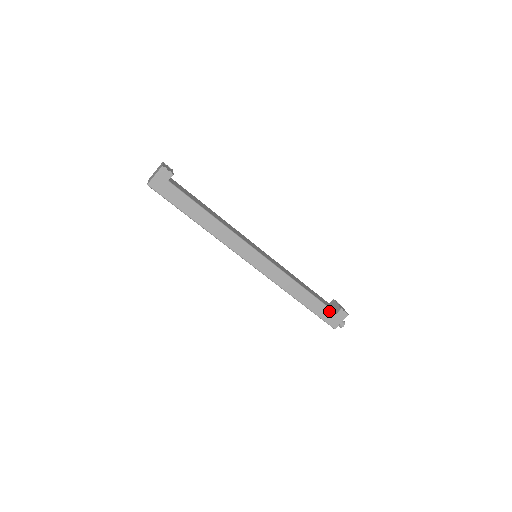
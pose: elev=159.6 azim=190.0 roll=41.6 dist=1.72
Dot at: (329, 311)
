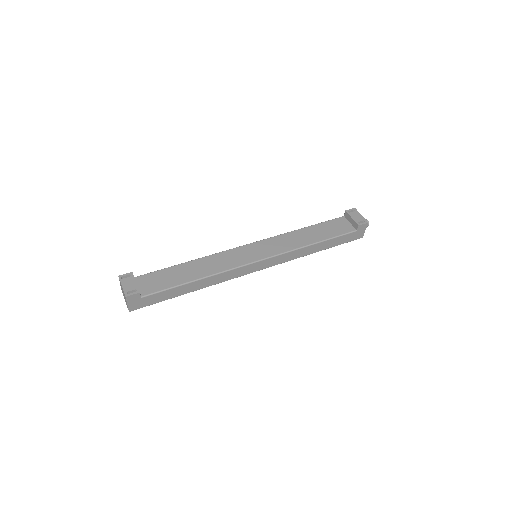
Dot at: (349, 235)
